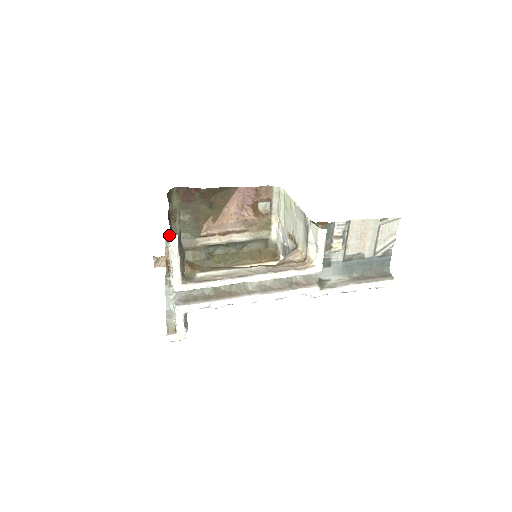
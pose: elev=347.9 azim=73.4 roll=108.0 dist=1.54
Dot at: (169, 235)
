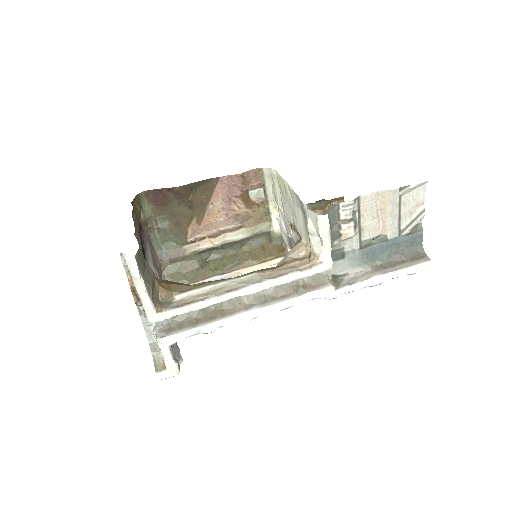
Dot at: (125, 258)
